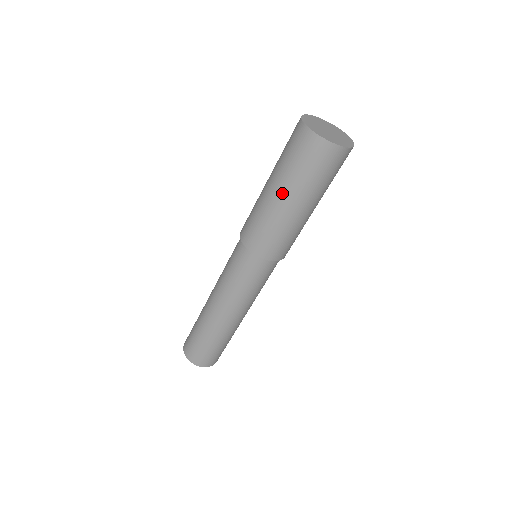
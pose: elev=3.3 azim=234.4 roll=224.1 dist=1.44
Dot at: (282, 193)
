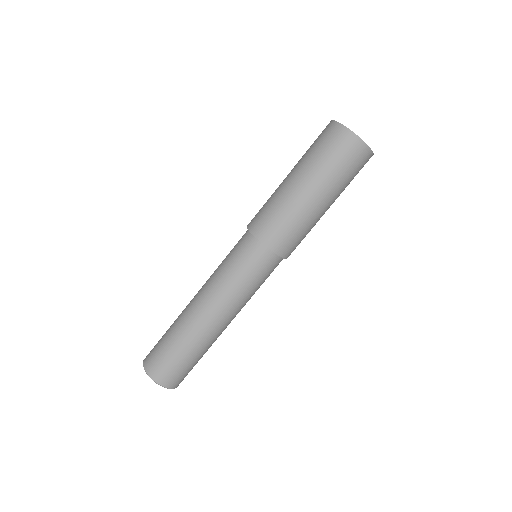
Dot at: (304, 181)
